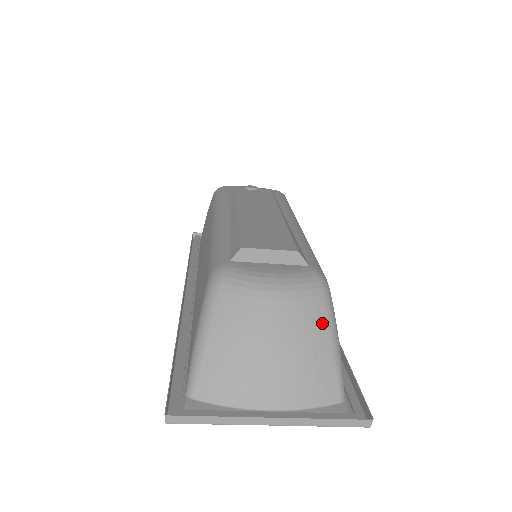
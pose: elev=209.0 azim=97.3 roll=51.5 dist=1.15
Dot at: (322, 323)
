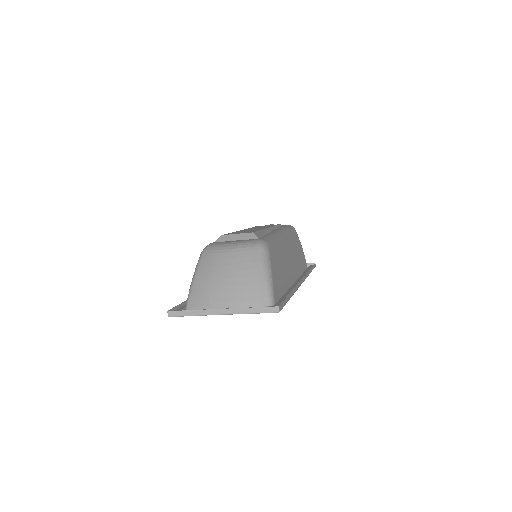
Dot at: (257, 263)
